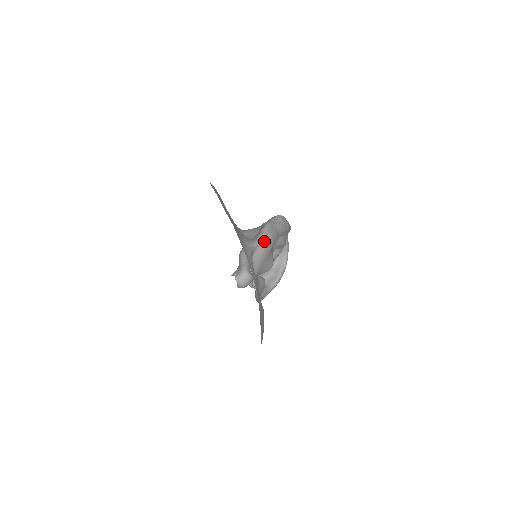
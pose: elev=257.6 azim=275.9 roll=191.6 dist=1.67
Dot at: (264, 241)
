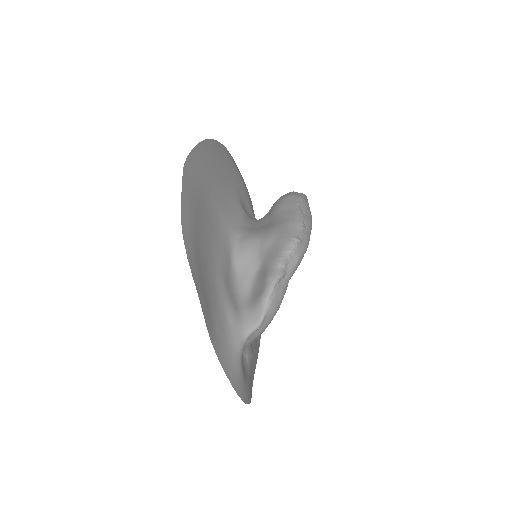
Dot at: (263, 322)
